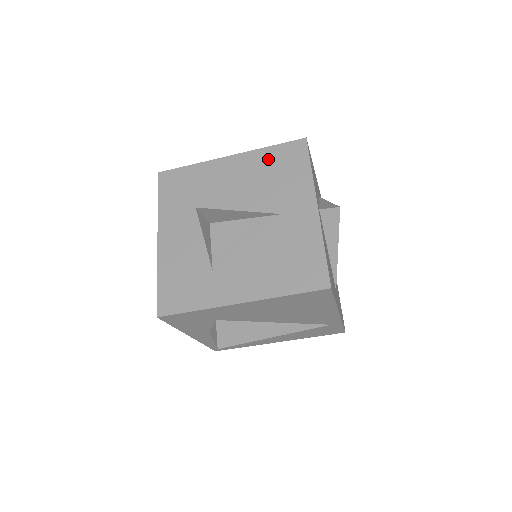
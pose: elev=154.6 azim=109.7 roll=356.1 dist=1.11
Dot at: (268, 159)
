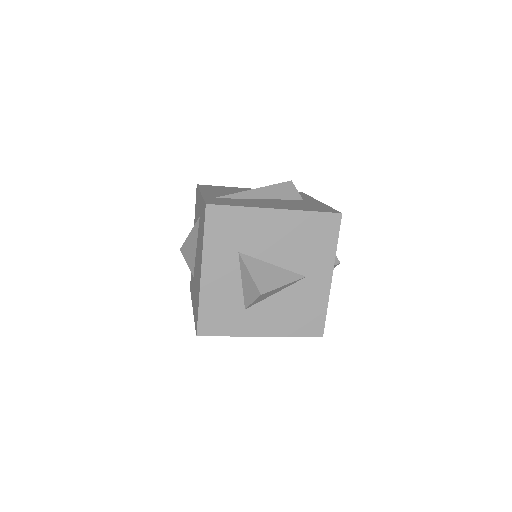
Dot at: (308, 224)
